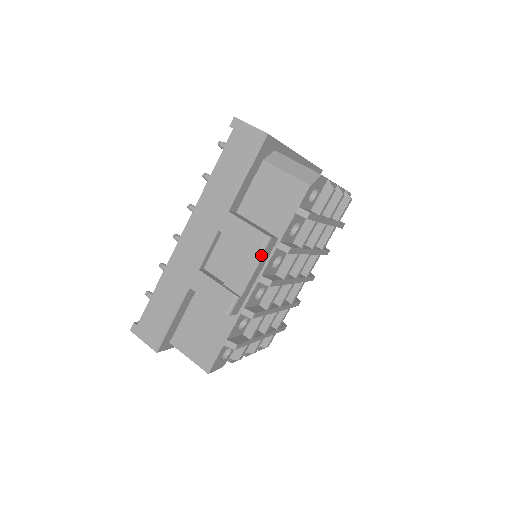
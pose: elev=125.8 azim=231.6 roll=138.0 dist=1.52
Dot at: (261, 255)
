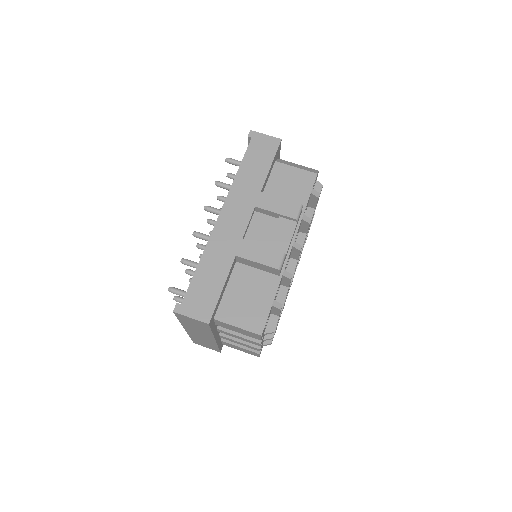
Dot at: (297, 219)
